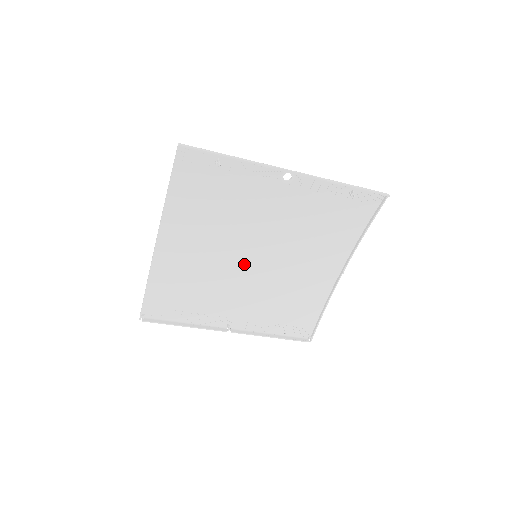
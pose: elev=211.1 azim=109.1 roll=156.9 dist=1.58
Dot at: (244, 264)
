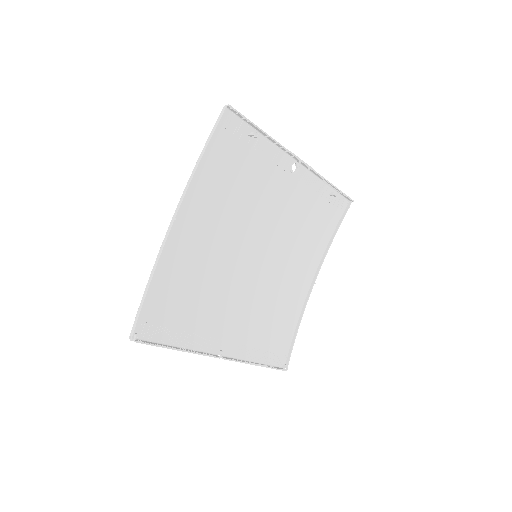
Dot at: (243, 267)
